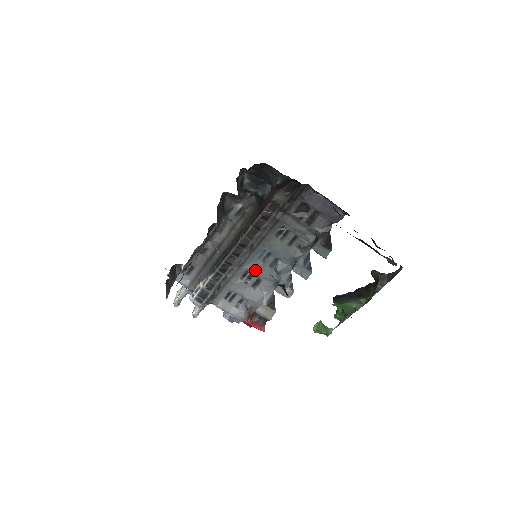
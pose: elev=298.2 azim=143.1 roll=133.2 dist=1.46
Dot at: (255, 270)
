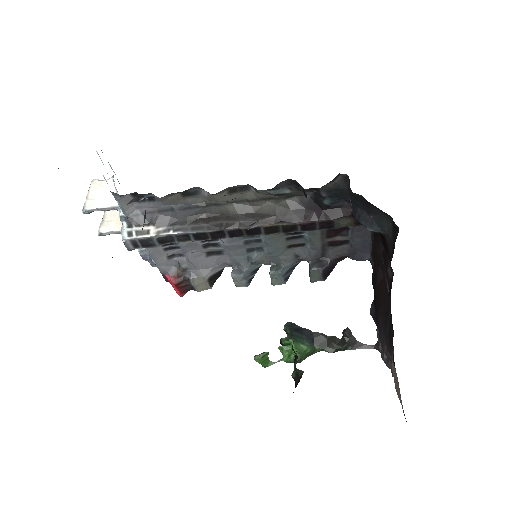
Dot at: (228, 245)
